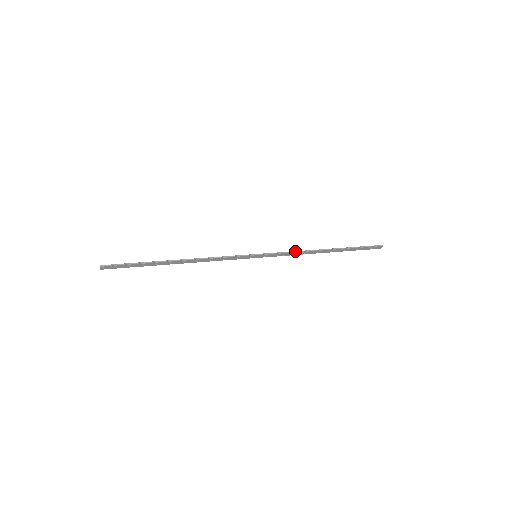
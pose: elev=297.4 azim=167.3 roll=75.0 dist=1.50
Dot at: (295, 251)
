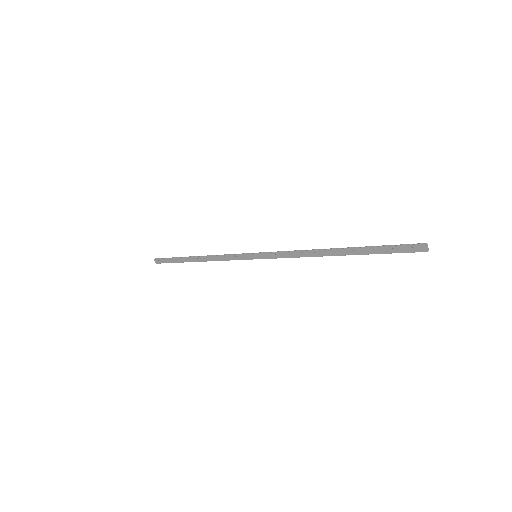
Dot at: (294, 250)
